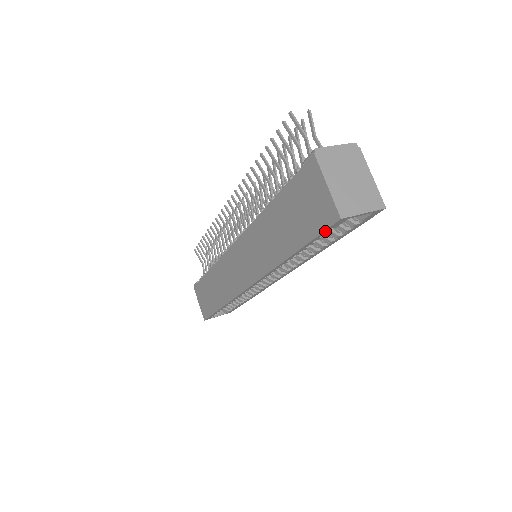
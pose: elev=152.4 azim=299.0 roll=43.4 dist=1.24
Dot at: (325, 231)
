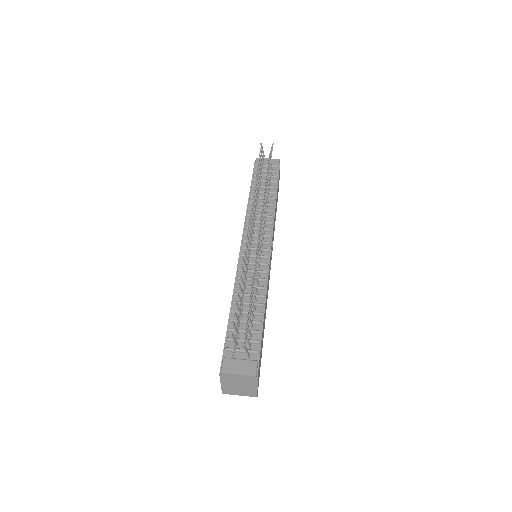
Dot at: occluded
